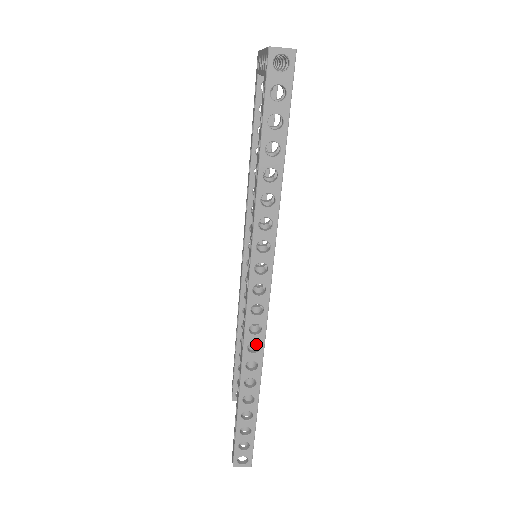
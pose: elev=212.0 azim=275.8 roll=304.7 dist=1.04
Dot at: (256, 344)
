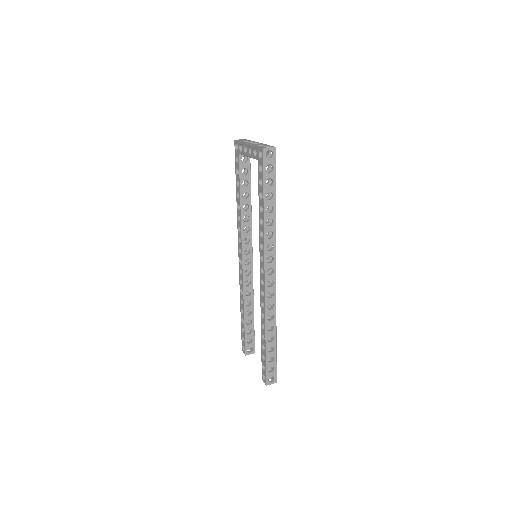
Dot at: (269, 305)
